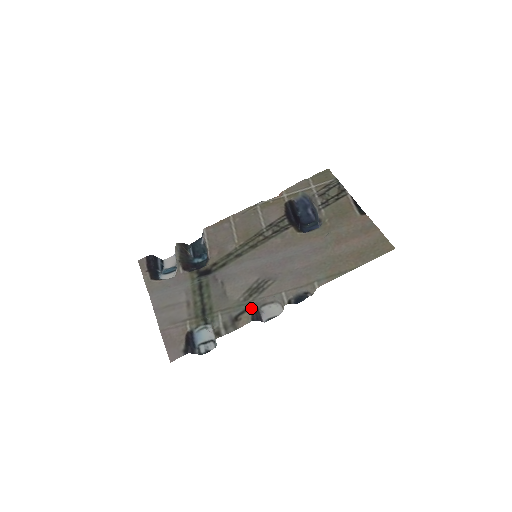
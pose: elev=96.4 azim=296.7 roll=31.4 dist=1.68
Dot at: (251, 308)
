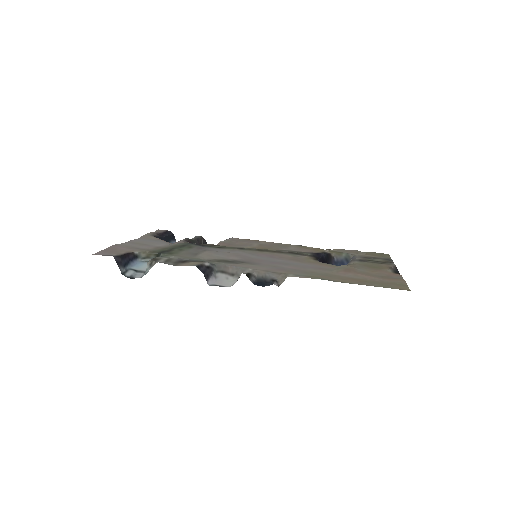
Dot at: (207, 262)
